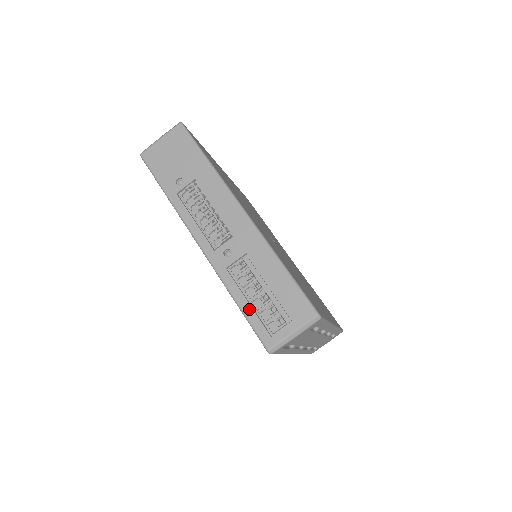
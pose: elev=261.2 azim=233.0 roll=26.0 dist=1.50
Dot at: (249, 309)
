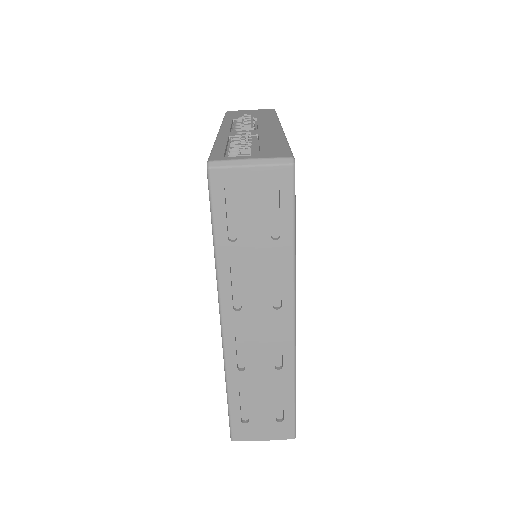
Dot at: (222, 147)
